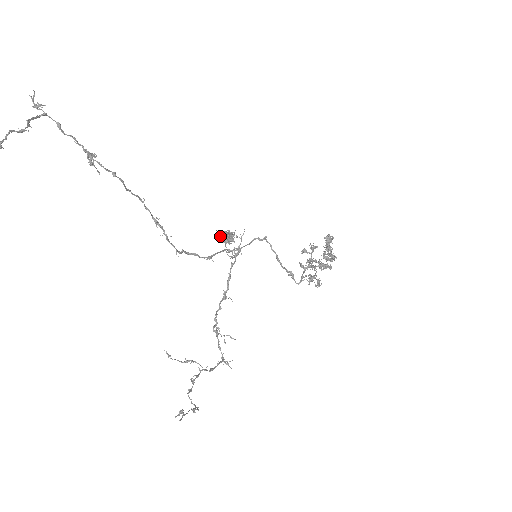
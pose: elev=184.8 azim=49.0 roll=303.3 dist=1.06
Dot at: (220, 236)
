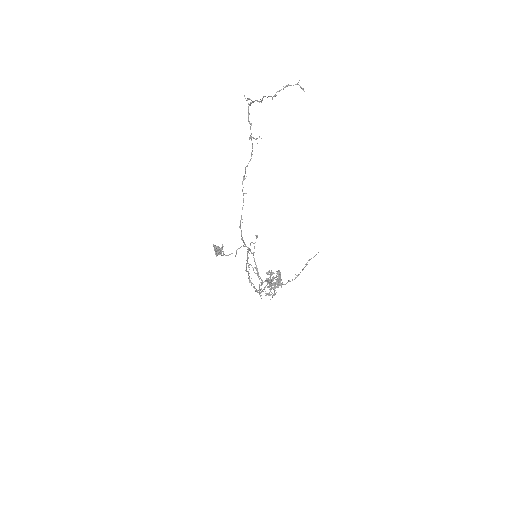
Dot at: (215, 248)
